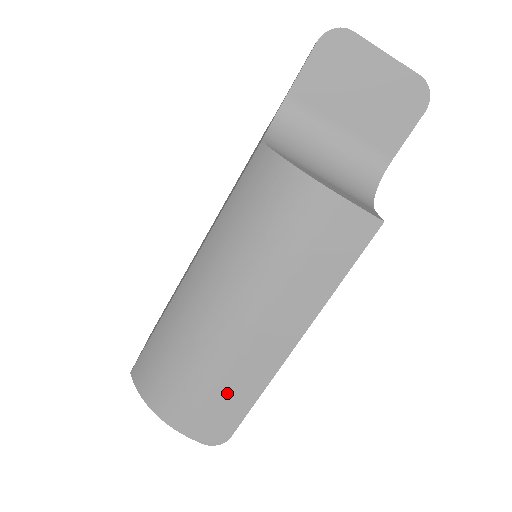
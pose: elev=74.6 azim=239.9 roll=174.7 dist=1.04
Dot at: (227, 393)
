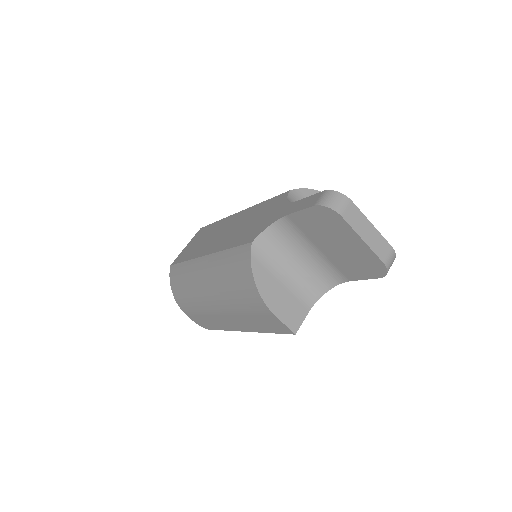
Dot at: (207, 319)
